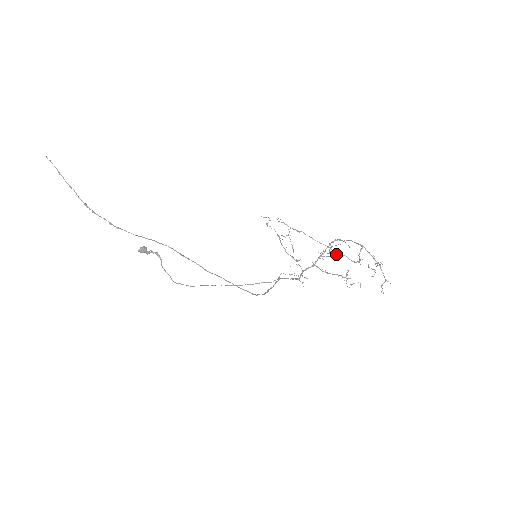
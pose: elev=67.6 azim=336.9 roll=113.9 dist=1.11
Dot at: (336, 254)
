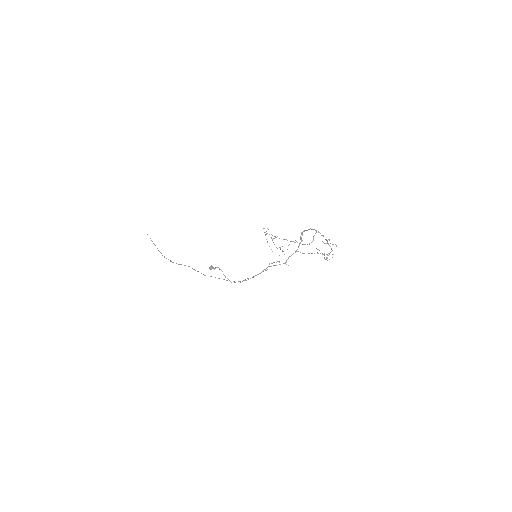
Dot at: occluded
